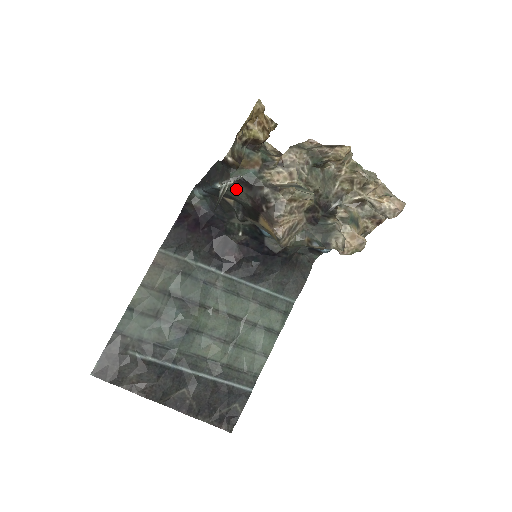
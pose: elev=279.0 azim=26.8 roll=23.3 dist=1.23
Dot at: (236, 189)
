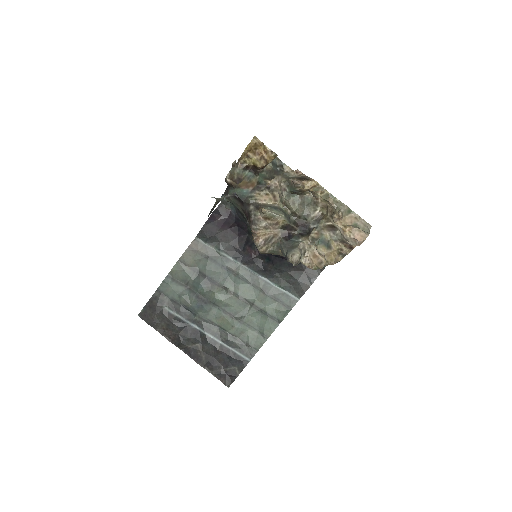
Dot at: (235, 203)
